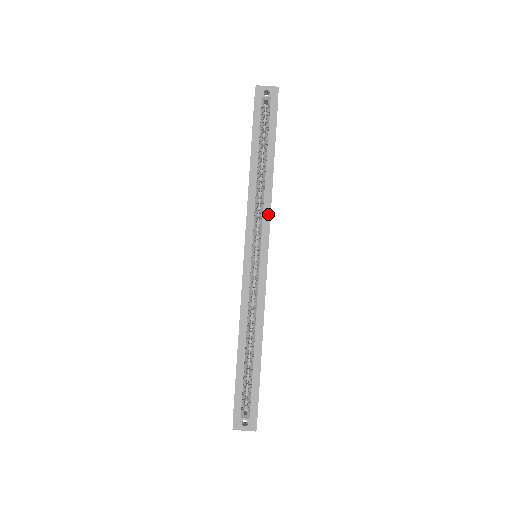
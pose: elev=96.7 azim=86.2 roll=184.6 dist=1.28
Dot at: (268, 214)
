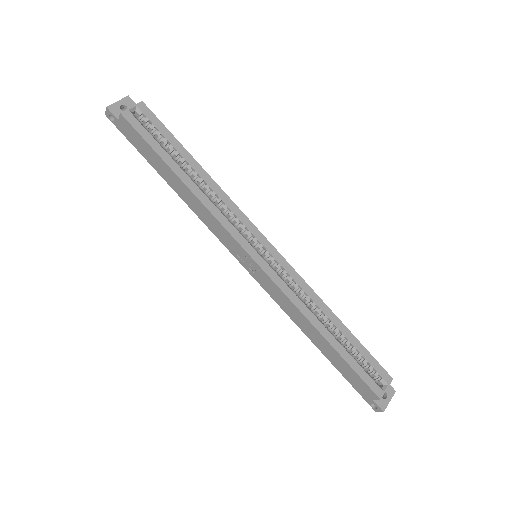
Dot at: (236, 208)
